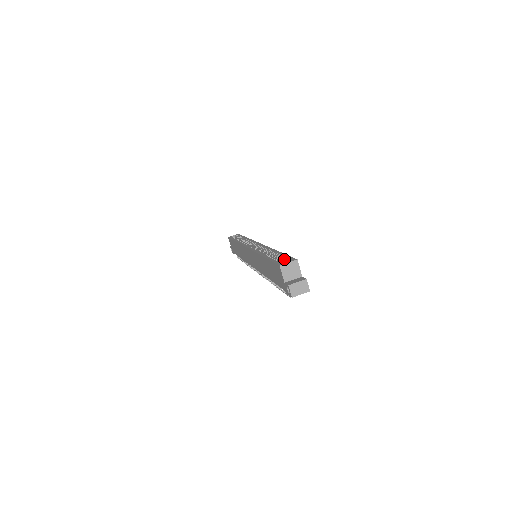
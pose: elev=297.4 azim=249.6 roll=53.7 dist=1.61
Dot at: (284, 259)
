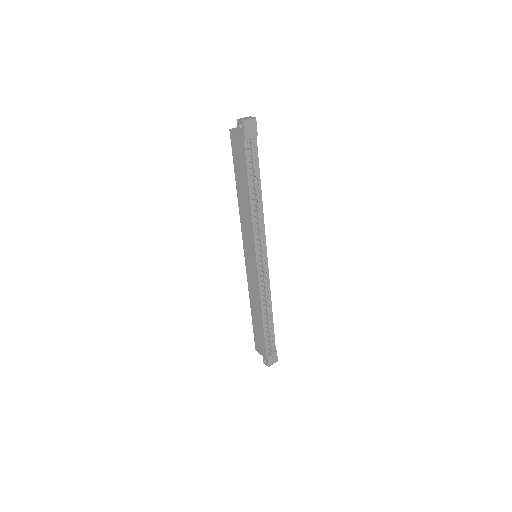
Dot at: occluded
